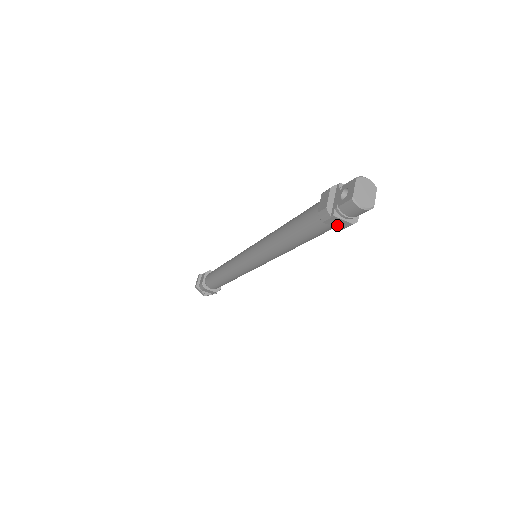
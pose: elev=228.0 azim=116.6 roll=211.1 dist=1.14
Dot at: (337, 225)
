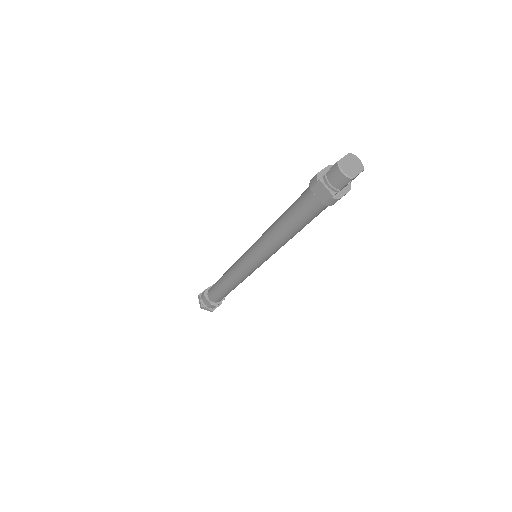
Dot at: (321, 195)
